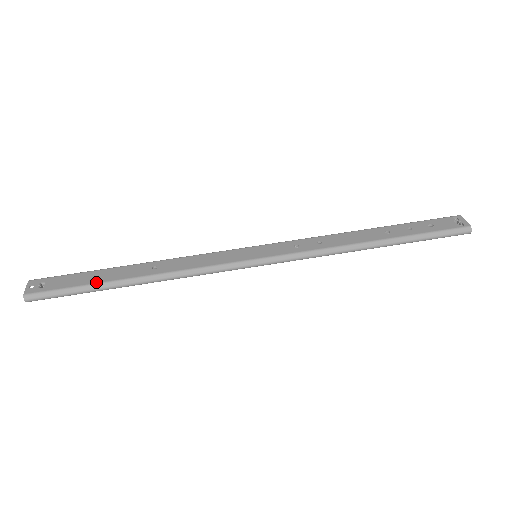
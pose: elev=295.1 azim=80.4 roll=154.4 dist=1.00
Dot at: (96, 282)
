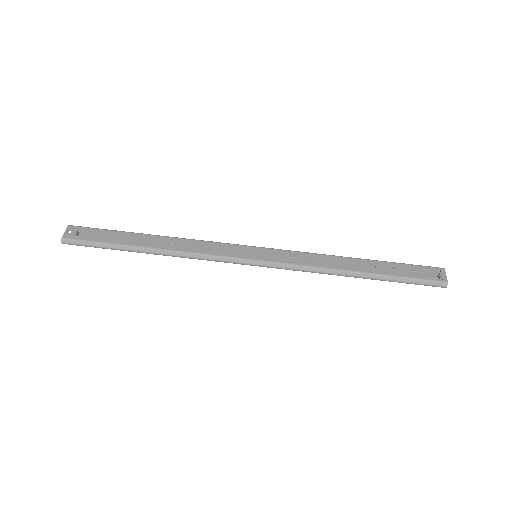
Dot at: (120, 243)
